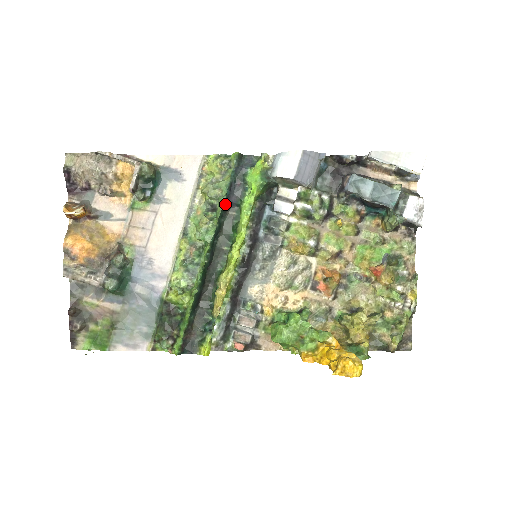
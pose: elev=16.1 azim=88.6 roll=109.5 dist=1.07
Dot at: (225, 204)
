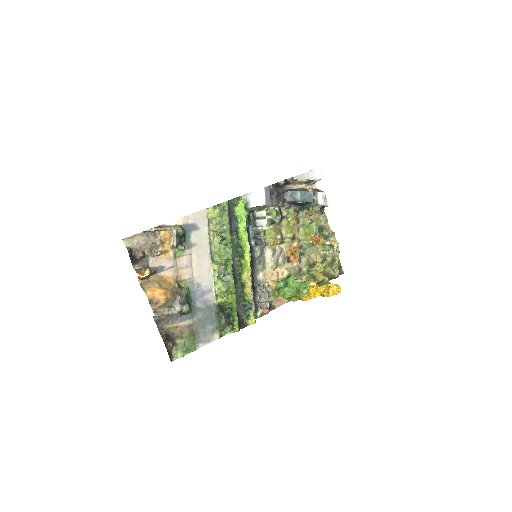
Dot at: (229, 233)
